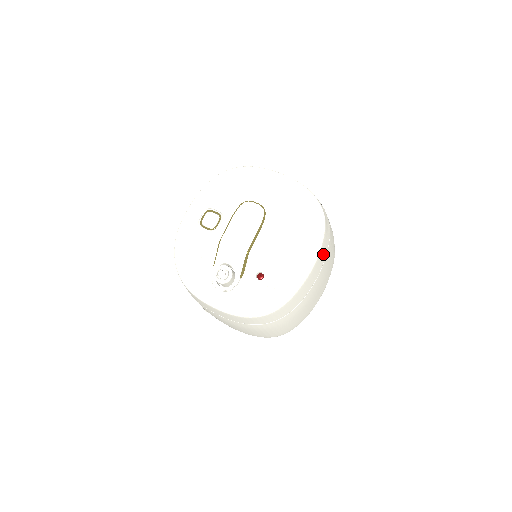
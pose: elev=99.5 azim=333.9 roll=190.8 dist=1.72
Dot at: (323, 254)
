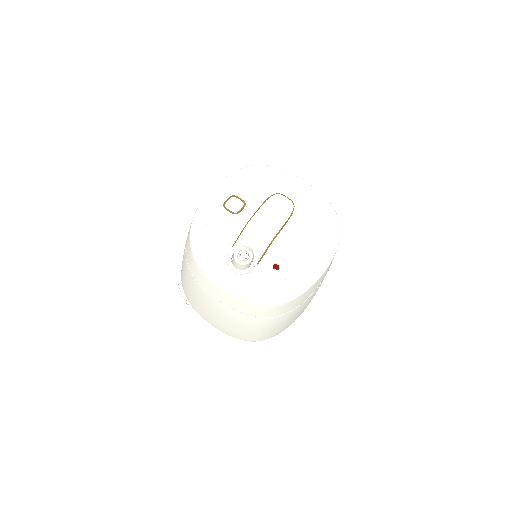
Dot at: (331, 263)
